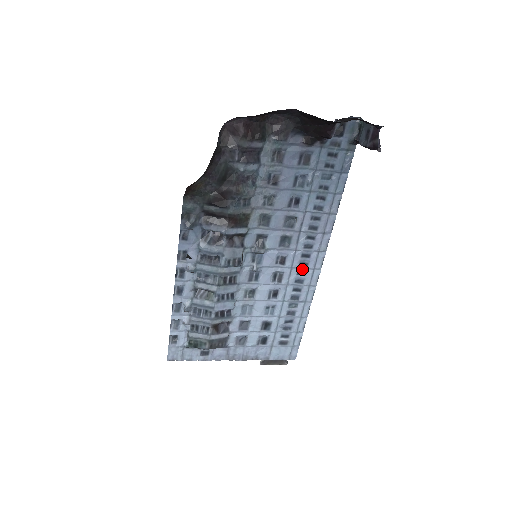
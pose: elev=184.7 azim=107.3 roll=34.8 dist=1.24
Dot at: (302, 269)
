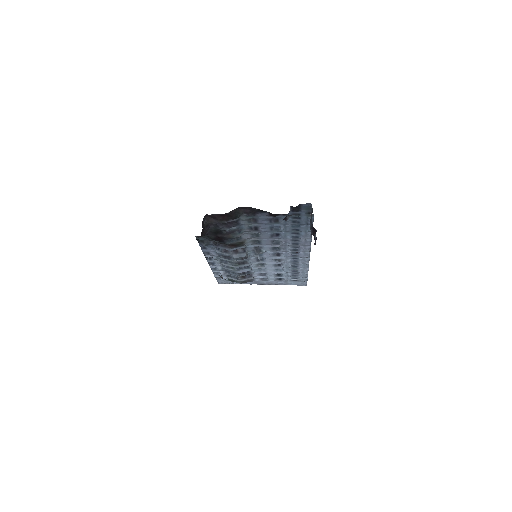
Dot at: (295, 257)
